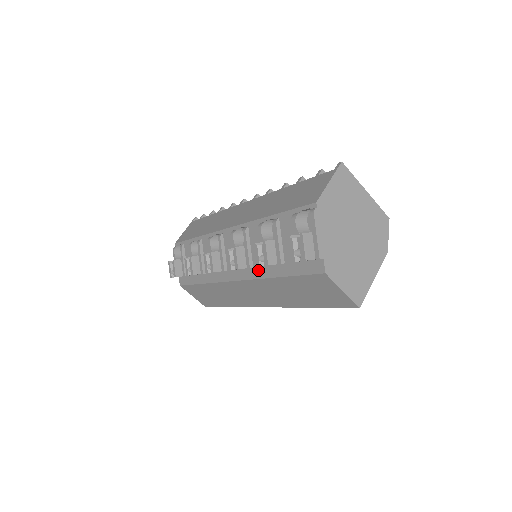
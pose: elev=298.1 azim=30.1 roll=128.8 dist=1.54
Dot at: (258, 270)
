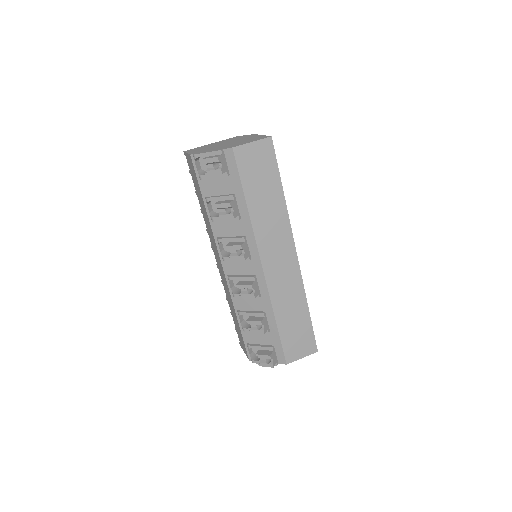
Dot at: (246, 229)
